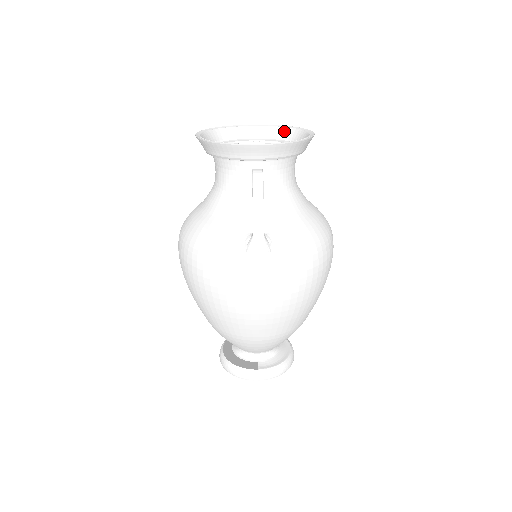
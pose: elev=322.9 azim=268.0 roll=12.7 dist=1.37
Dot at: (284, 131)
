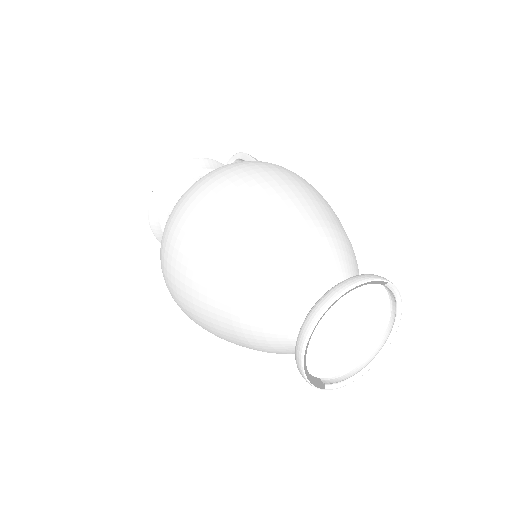
Dot at: occluded
